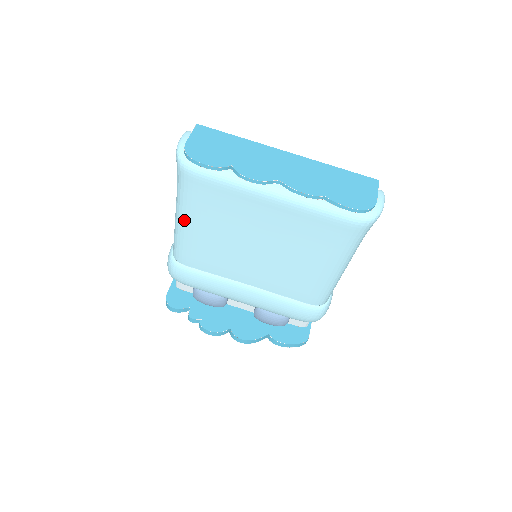
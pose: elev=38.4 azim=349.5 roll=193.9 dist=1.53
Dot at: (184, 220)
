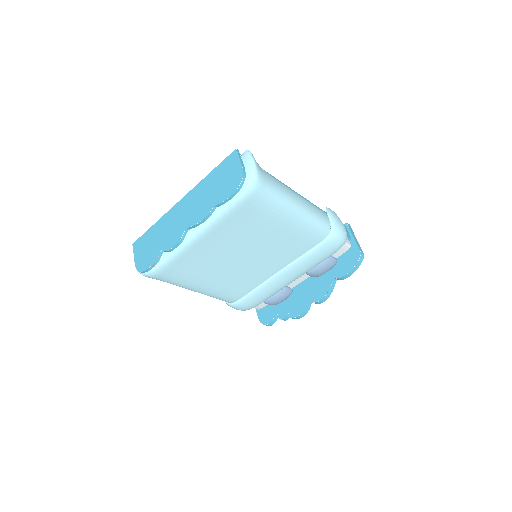
Dot at: (195, 289)
